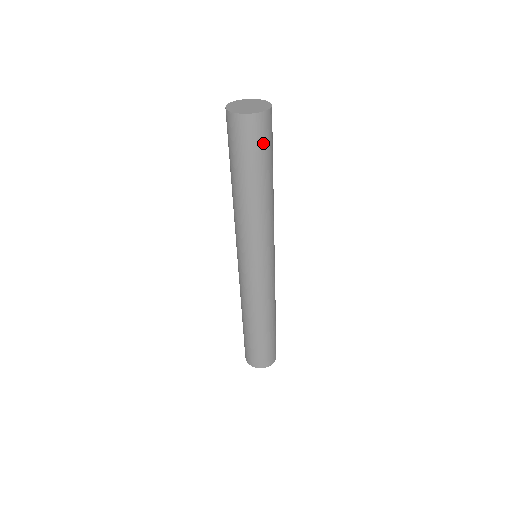
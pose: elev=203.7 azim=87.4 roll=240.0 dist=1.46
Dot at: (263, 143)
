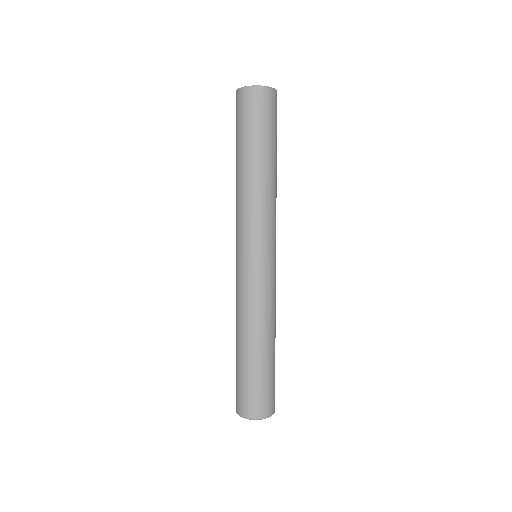
Dot at: (269, 117)
